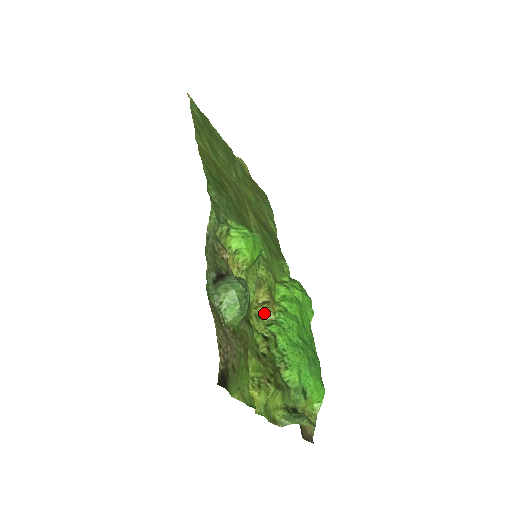
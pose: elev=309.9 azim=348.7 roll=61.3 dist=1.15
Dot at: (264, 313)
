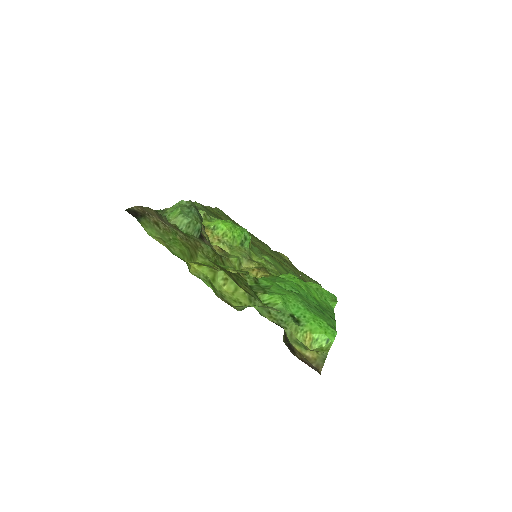
Dot at: occluded
